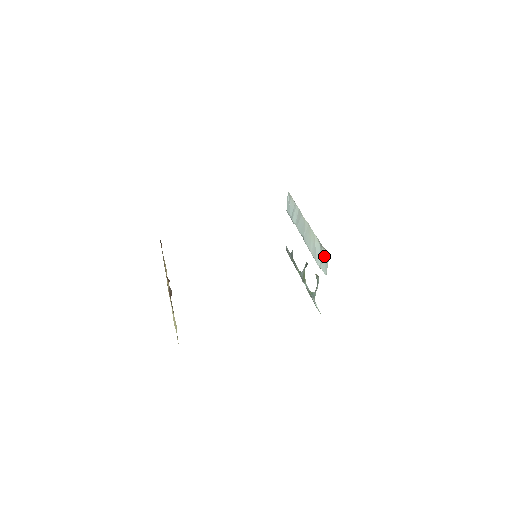
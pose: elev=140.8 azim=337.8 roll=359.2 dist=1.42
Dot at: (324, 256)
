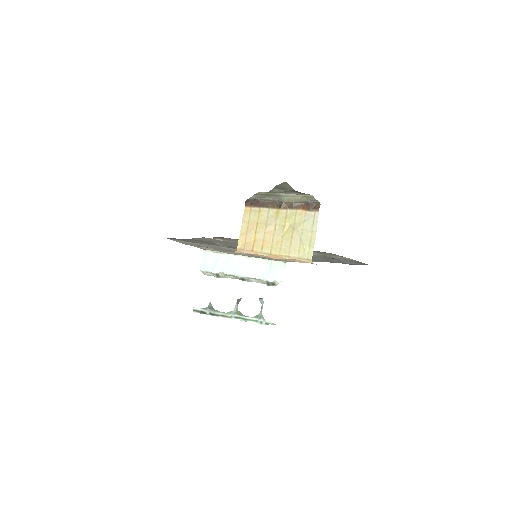
Dot at: (278, 268)
